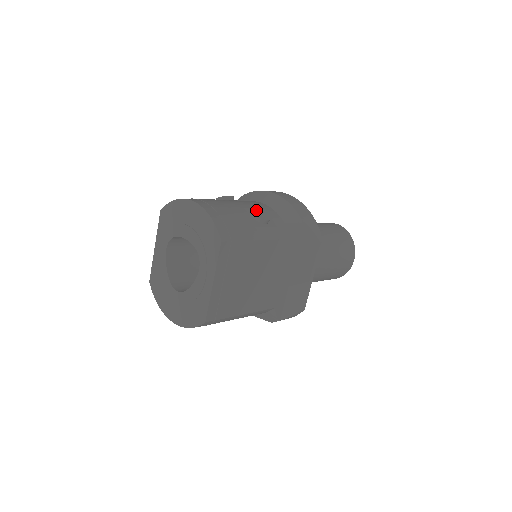
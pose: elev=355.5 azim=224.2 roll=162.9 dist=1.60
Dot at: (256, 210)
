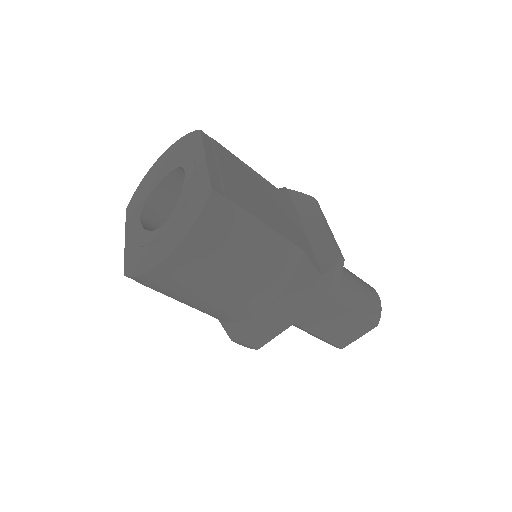
Dot at: occluded
